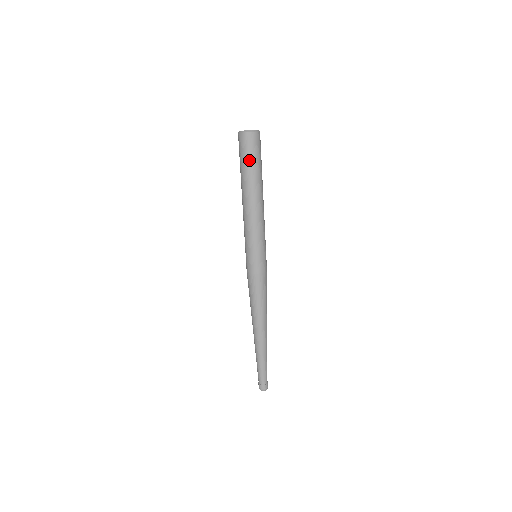
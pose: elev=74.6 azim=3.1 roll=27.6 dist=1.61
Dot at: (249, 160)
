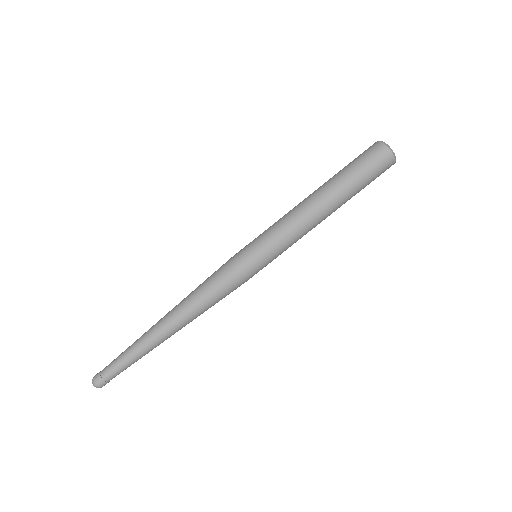
Dot at: (354, 164)
